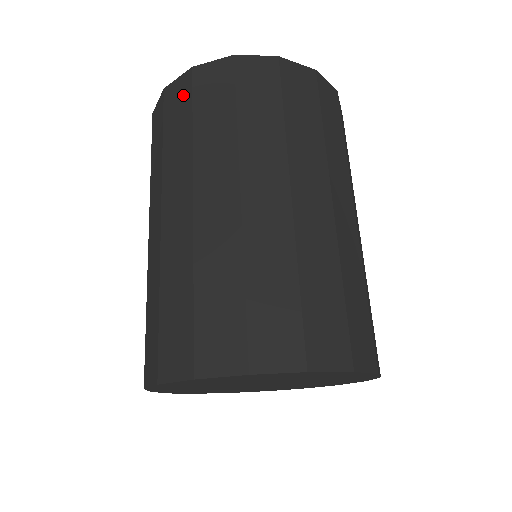
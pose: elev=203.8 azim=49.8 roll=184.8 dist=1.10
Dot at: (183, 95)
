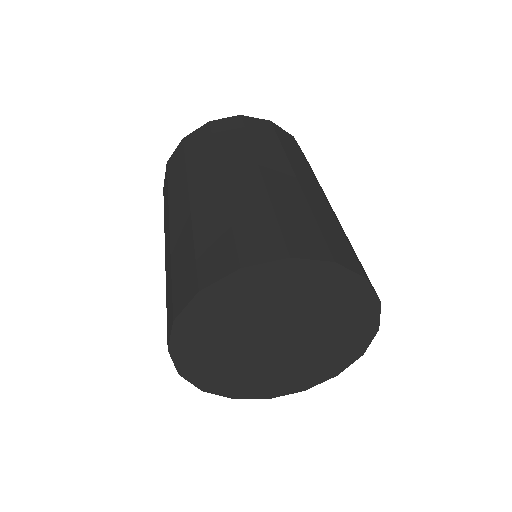
Dot at: (203, 135)
